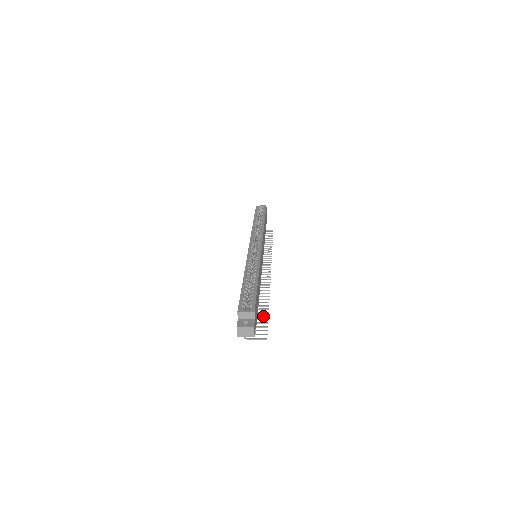
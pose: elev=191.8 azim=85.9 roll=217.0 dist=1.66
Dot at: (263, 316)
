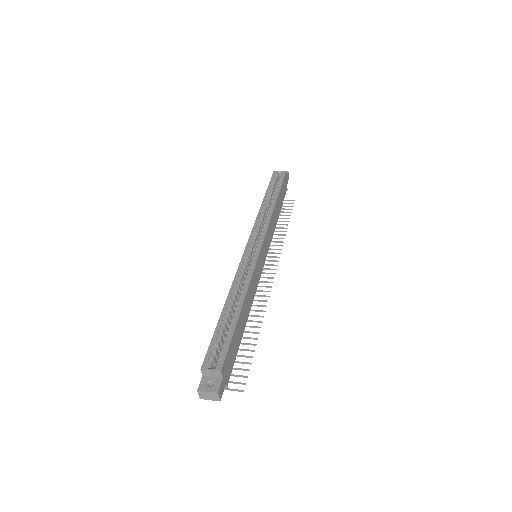
Dot at: occluded
